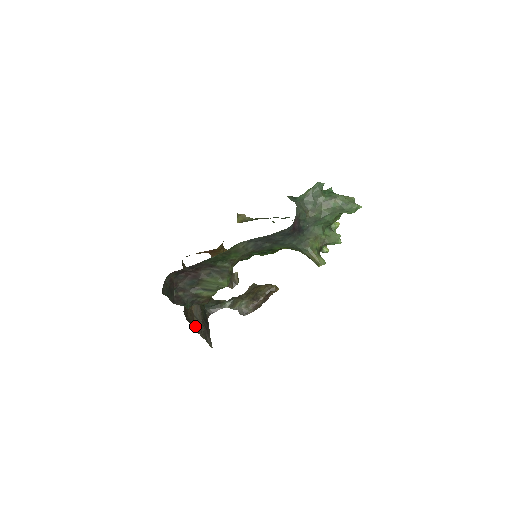
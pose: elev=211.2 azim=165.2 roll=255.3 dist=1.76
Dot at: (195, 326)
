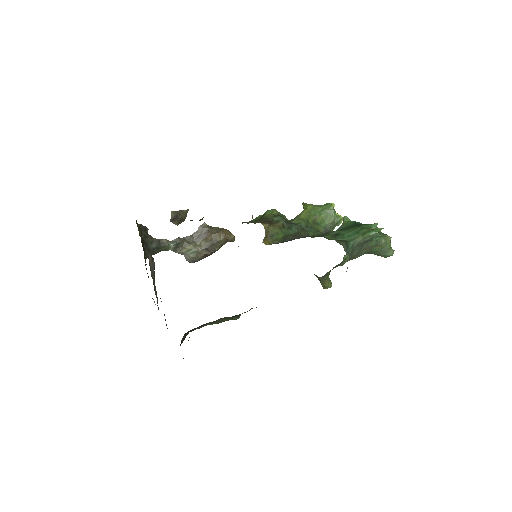
Dot at: occluded
